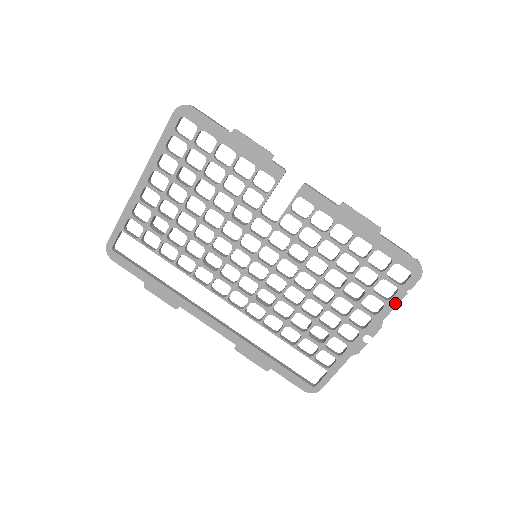
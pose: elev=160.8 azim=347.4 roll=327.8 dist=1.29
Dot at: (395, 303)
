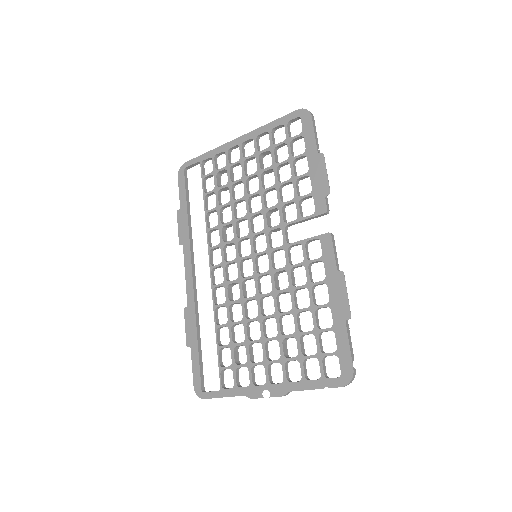
Dot at: (309, 387)
